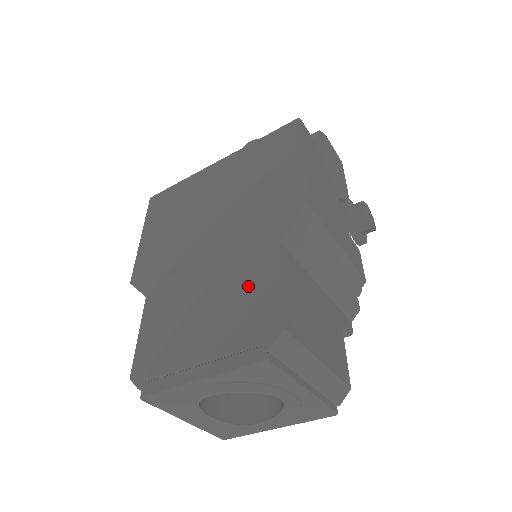
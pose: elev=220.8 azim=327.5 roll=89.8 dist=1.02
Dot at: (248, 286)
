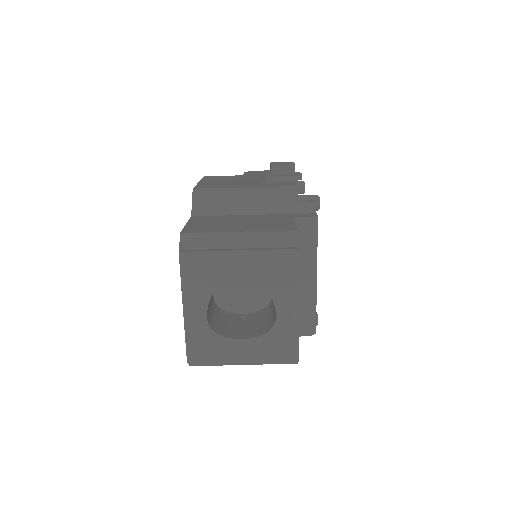
Dot at: occluded
